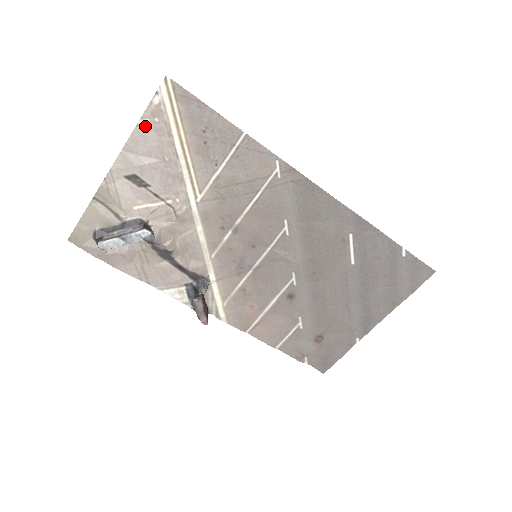
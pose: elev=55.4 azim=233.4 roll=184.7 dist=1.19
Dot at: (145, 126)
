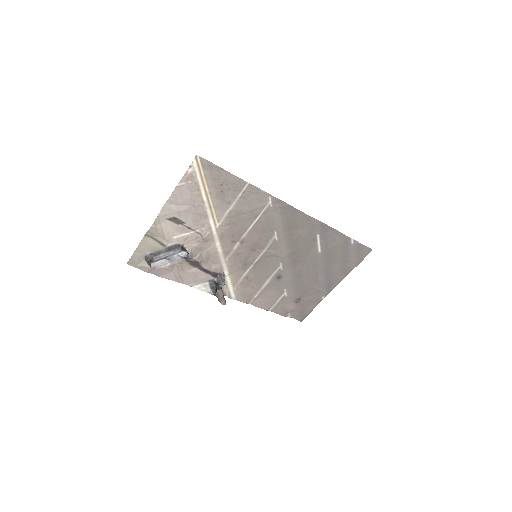
Dot at: (182, 187)
